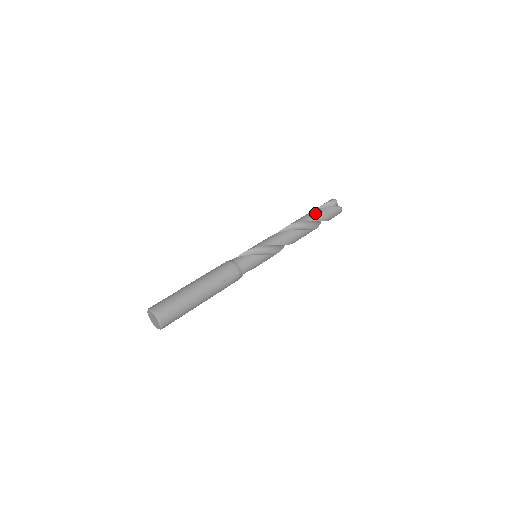
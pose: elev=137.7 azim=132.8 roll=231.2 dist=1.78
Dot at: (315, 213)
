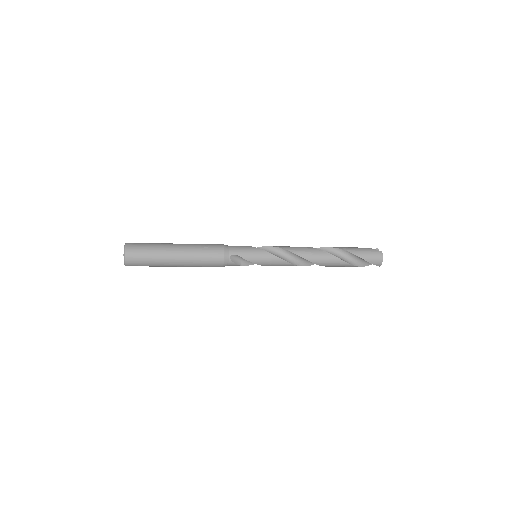
Dot at: (343, 247)
